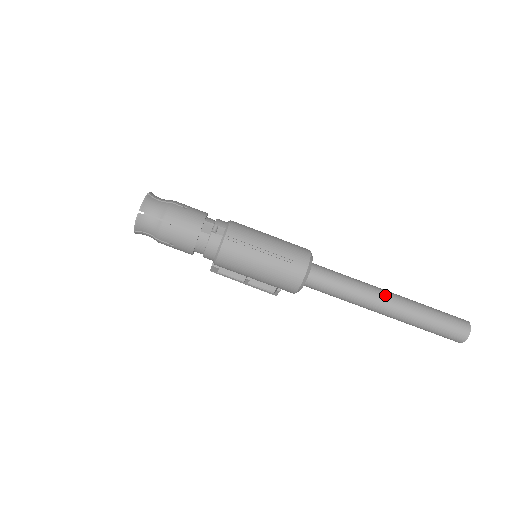
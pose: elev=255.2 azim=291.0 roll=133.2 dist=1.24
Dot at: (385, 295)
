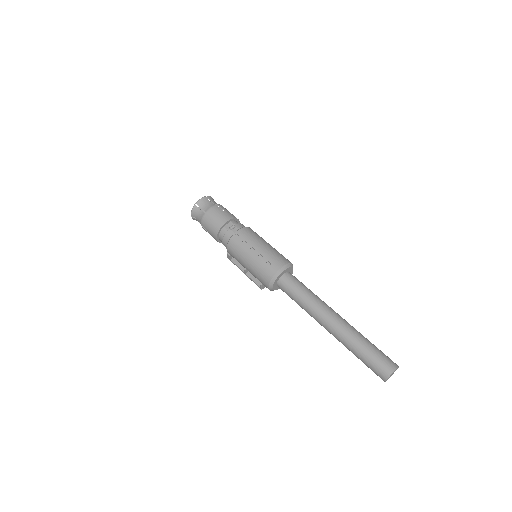
Dot at: (331, 314)
